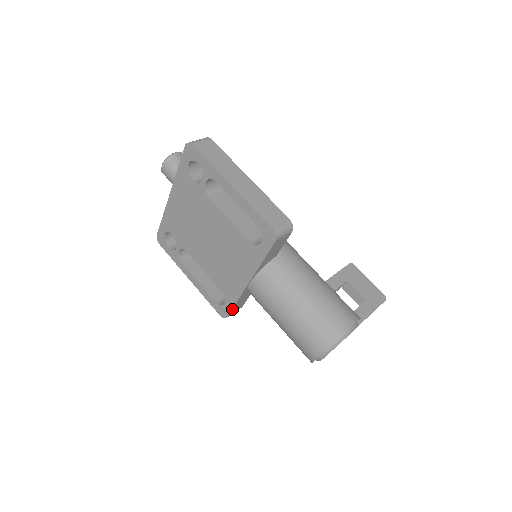
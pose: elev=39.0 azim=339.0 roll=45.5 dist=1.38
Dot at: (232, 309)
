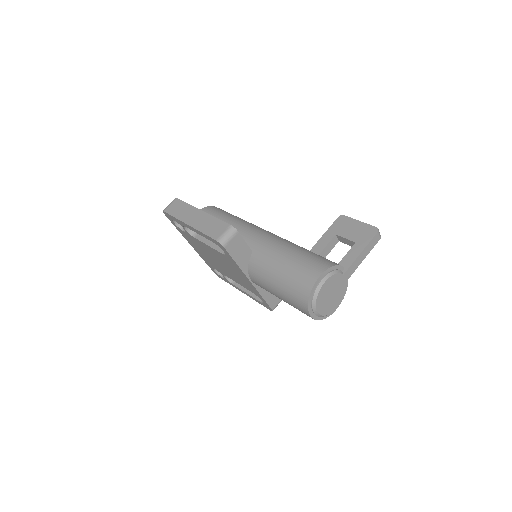
Dot at: (268, 303)
